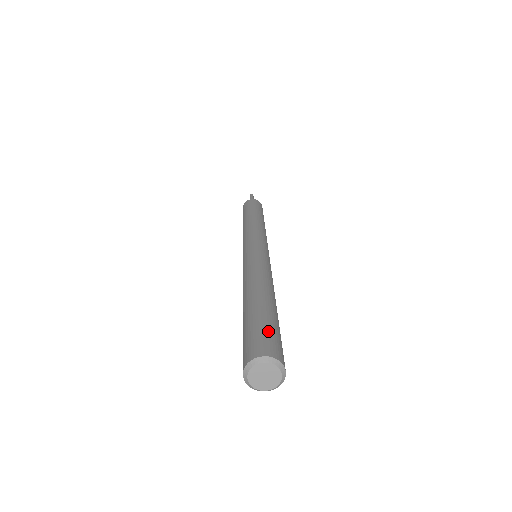
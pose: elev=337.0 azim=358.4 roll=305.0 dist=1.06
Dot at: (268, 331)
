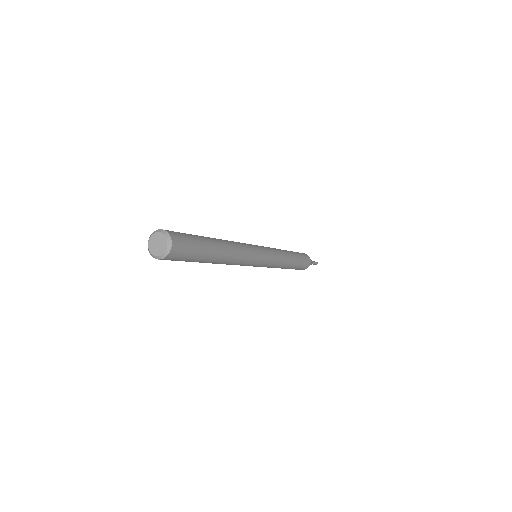
Dot at: (190, 240)
